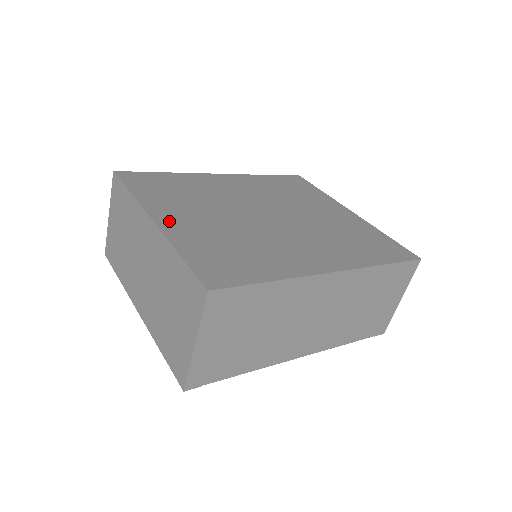
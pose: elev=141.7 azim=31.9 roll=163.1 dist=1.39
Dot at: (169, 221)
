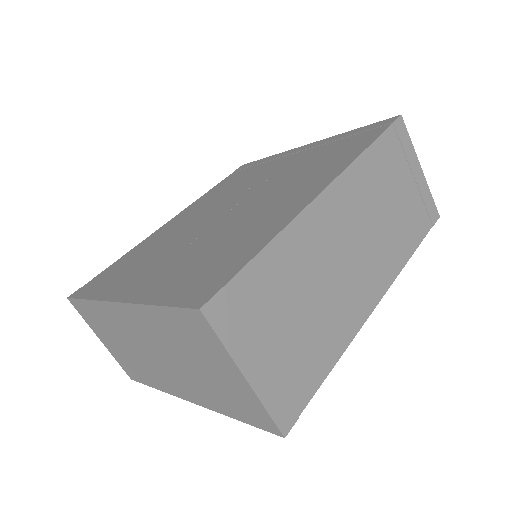
Dot at: (134, 289)
